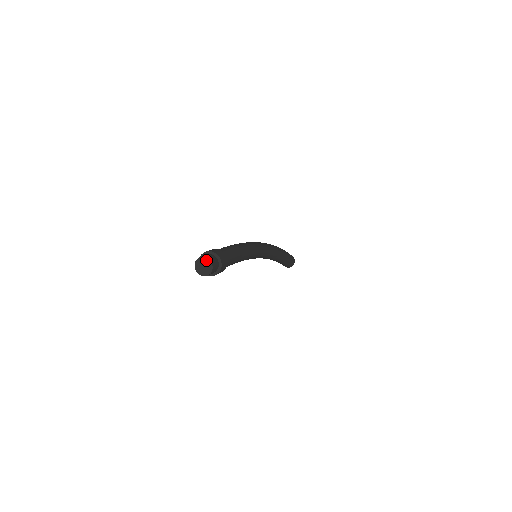
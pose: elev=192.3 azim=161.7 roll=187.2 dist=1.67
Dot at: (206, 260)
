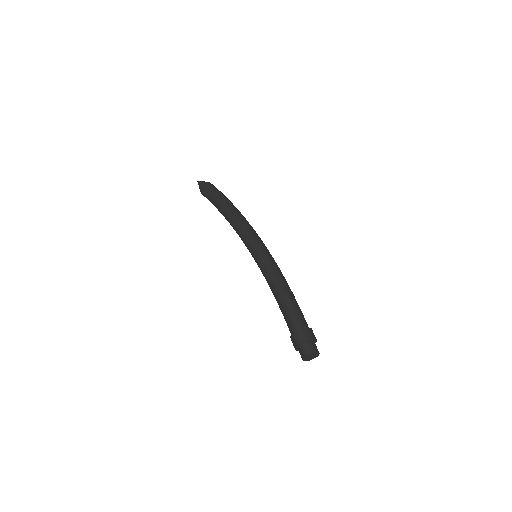
Dot at: (317, 354)
